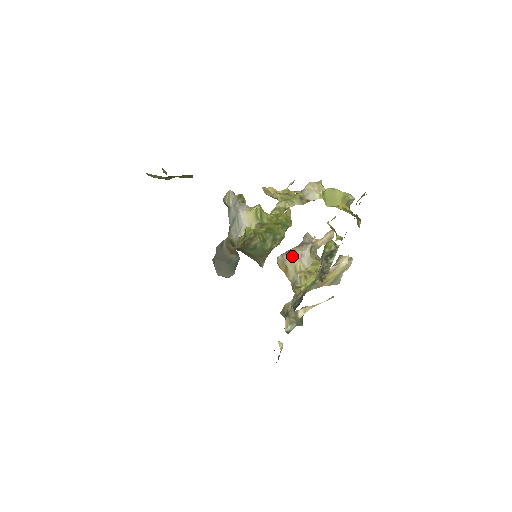
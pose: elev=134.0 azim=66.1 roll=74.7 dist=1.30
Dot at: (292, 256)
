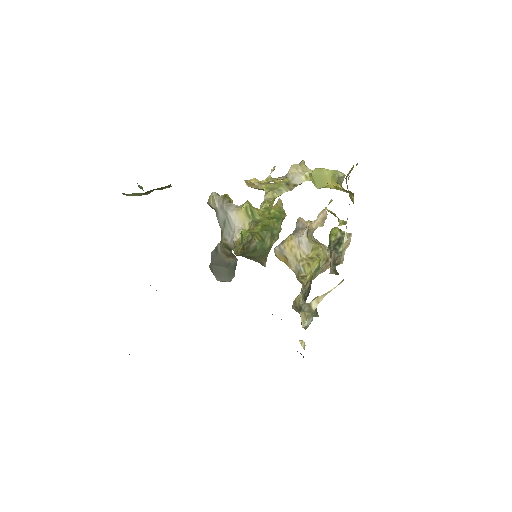
Dot at: (289, 245)
